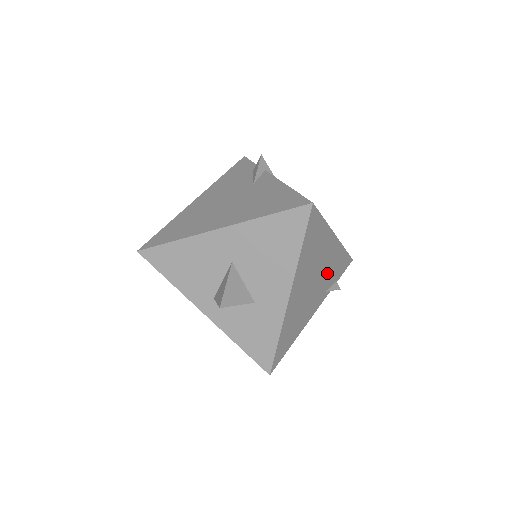
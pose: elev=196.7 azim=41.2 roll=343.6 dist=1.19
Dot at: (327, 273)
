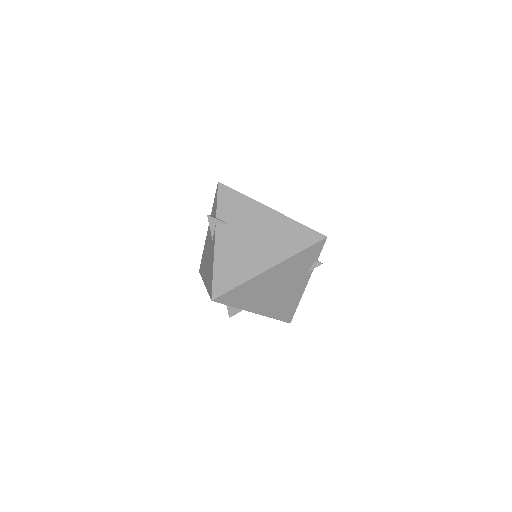
Dot at: (291, 274)
